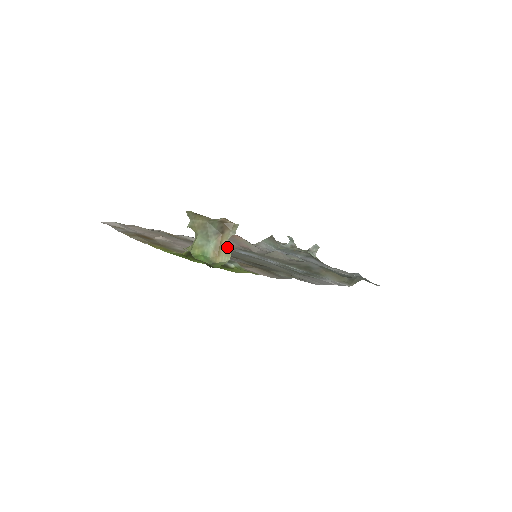
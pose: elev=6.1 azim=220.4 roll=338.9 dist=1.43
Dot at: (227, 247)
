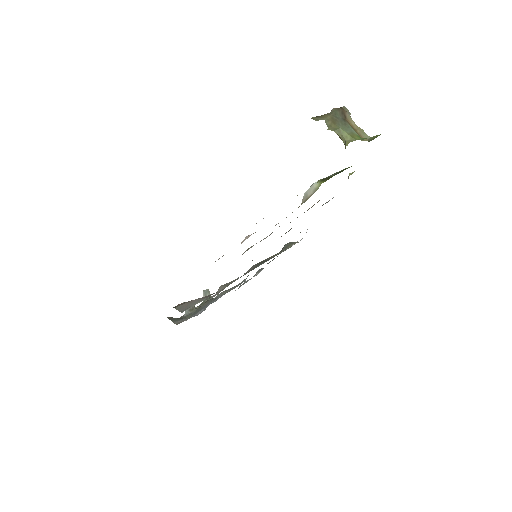
Dot at: occluded
